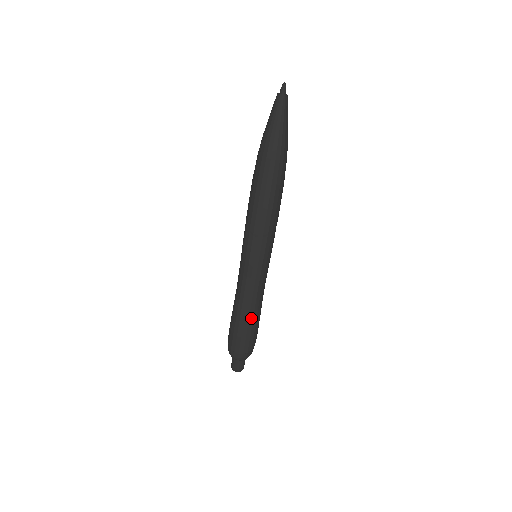
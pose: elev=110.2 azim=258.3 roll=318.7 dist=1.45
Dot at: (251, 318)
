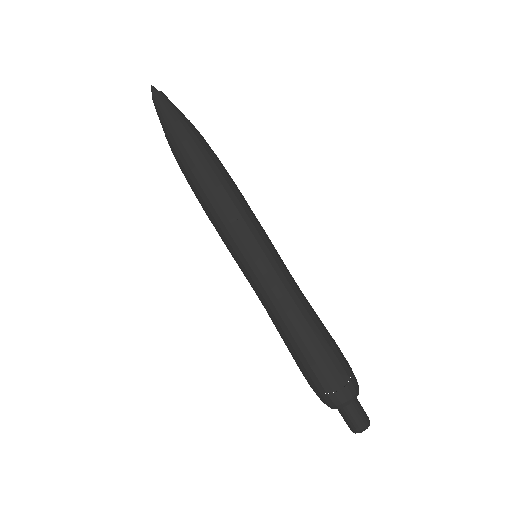
Dot at: (311, 324)
